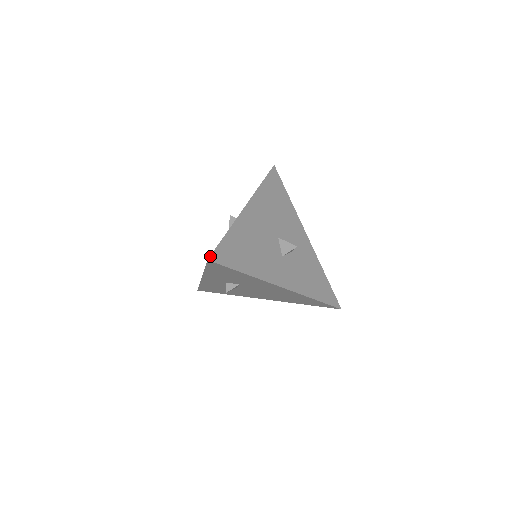
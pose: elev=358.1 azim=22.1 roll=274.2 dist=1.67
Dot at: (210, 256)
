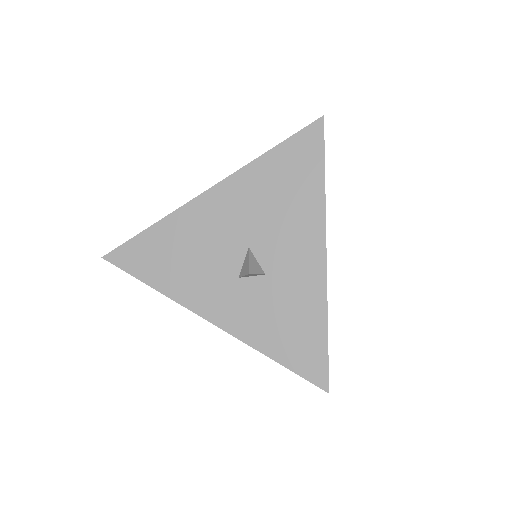
Dot at: (108, 253)
